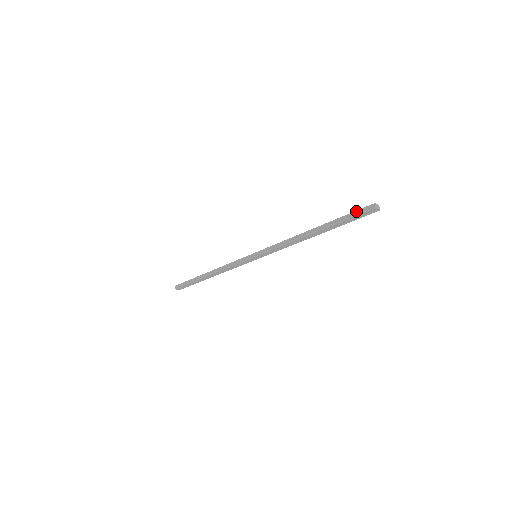
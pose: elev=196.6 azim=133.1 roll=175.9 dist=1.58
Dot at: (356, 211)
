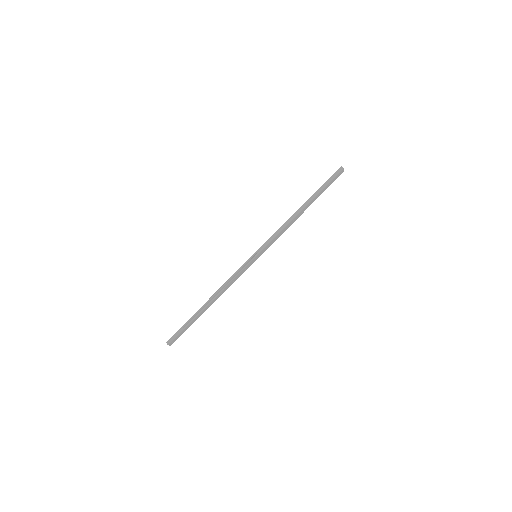
Dot at: (330, 177)
